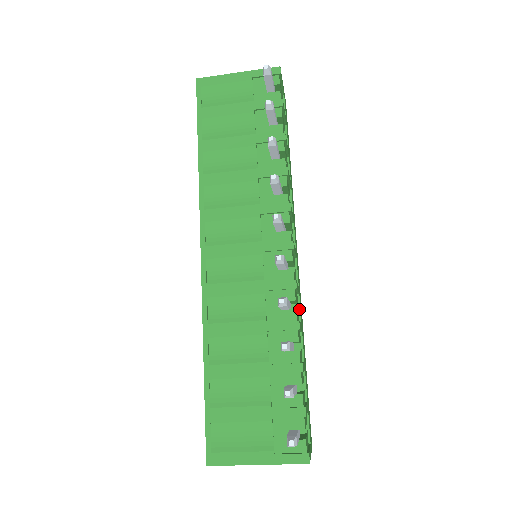
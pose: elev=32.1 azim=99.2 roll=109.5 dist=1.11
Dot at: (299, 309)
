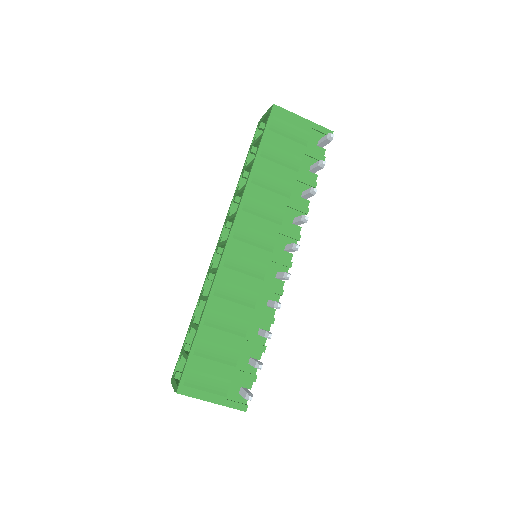
Dot at: occluded
